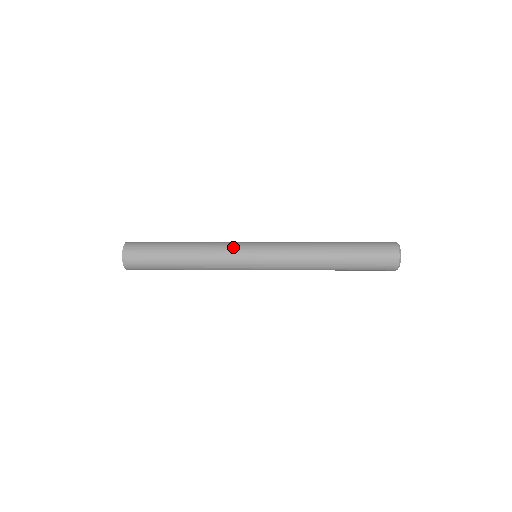
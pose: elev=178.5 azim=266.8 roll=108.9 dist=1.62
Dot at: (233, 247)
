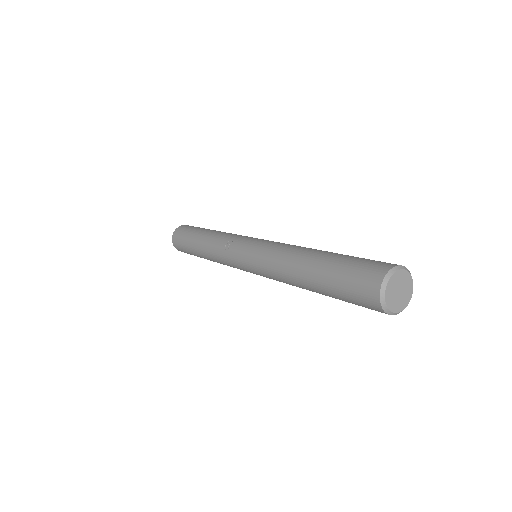
Dot at: (232, 240)
